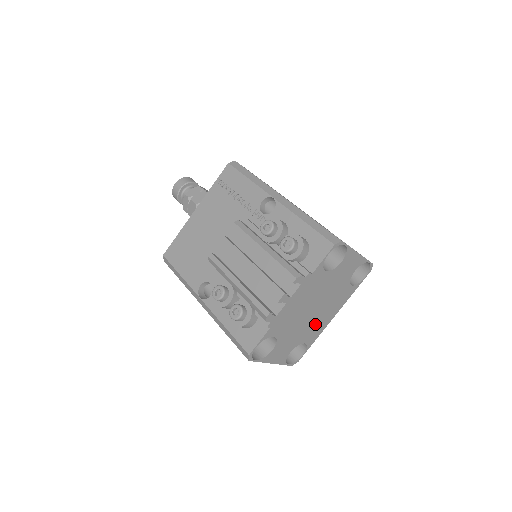
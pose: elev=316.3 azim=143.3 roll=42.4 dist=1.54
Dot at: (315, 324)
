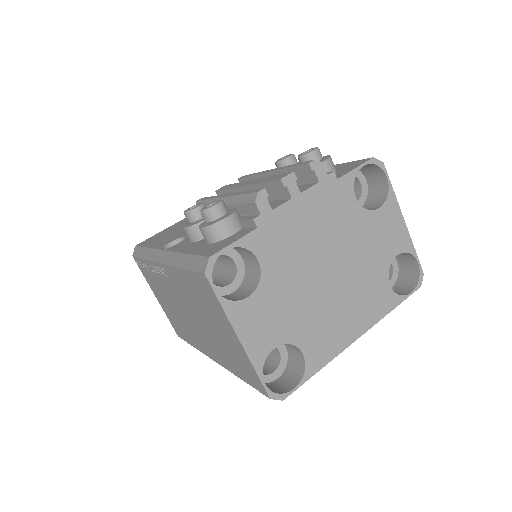
Dot at: (326, 318)
